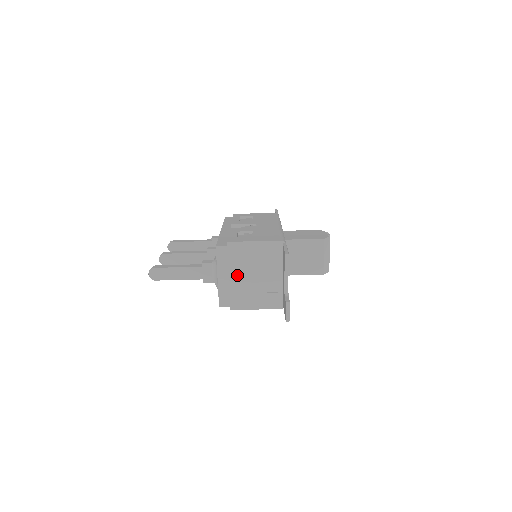
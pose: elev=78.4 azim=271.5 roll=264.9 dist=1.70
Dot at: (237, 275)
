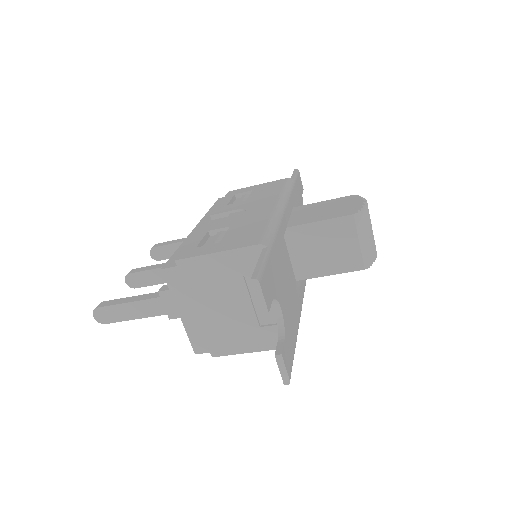
Dot at: (206, 307)
